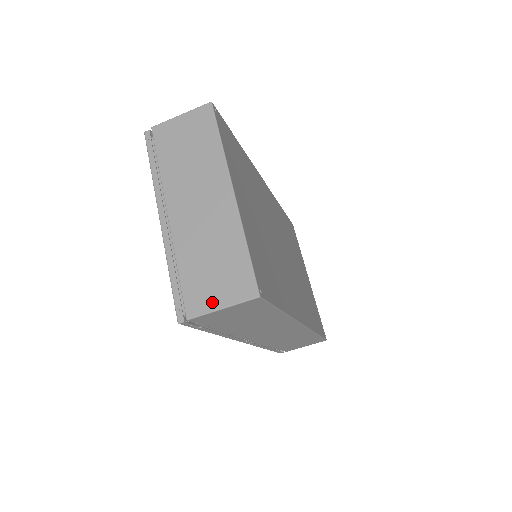
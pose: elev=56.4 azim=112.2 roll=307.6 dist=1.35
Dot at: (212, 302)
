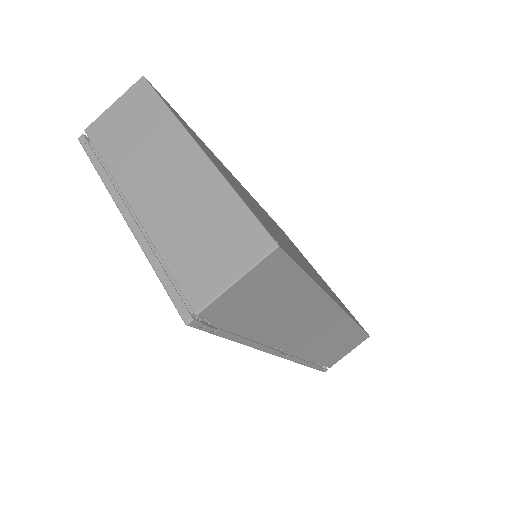
Dot at: (220, 279)
